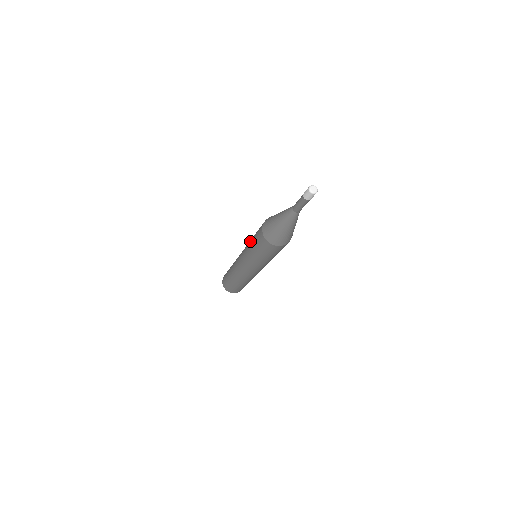
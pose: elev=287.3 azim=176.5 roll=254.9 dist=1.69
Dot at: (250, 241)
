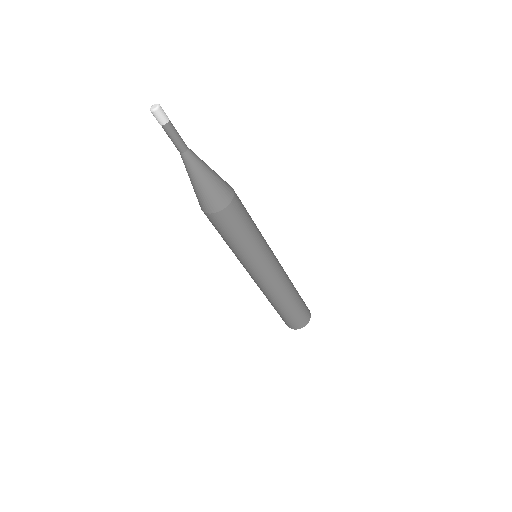
Dot at: occluded
